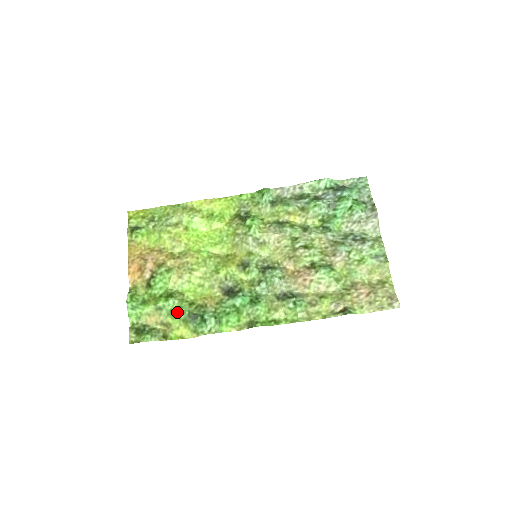
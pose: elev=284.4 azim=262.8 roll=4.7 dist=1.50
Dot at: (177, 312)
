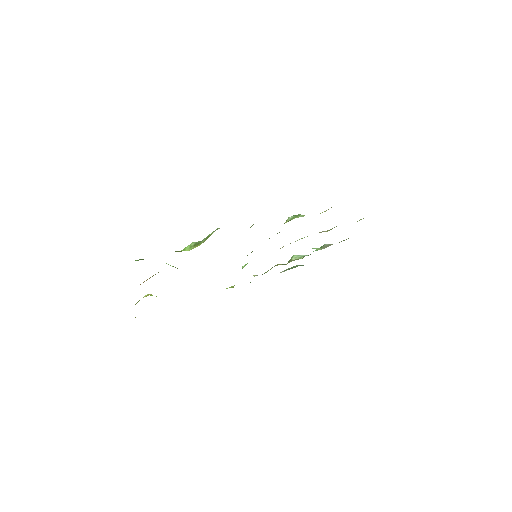
Dot at: occluded
